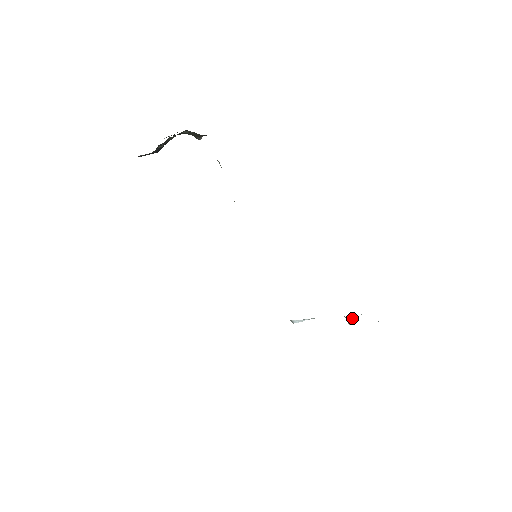
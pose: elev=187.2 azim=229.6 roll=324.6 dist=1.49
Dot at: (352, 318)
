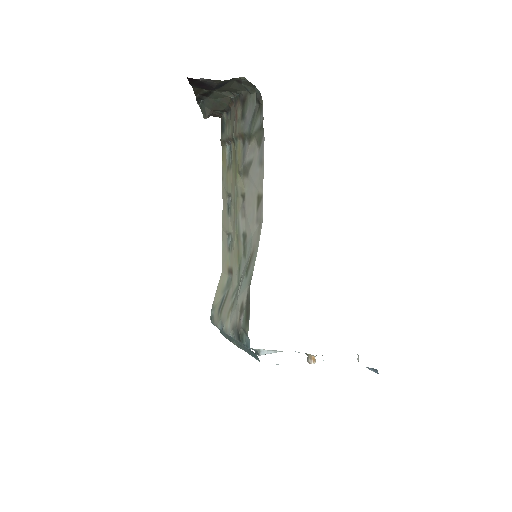
Dot at: occluded
